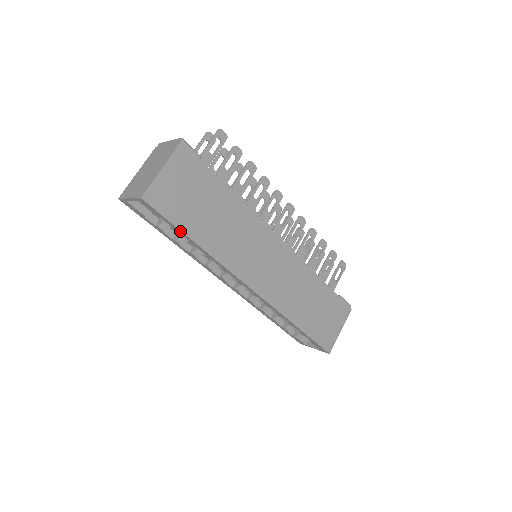
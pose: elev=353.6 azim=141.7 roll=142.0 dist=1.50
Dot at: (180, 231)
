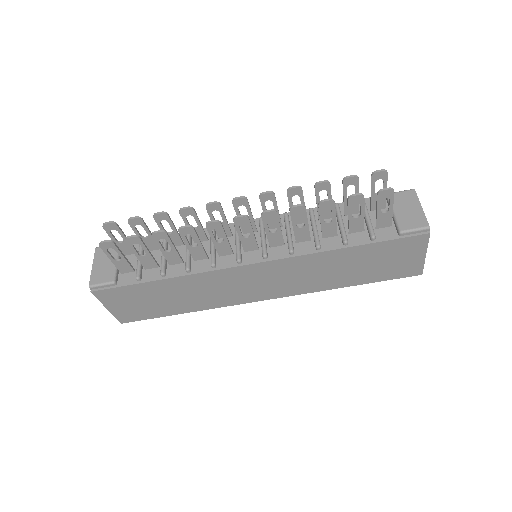
Dot at: (165, 315)
